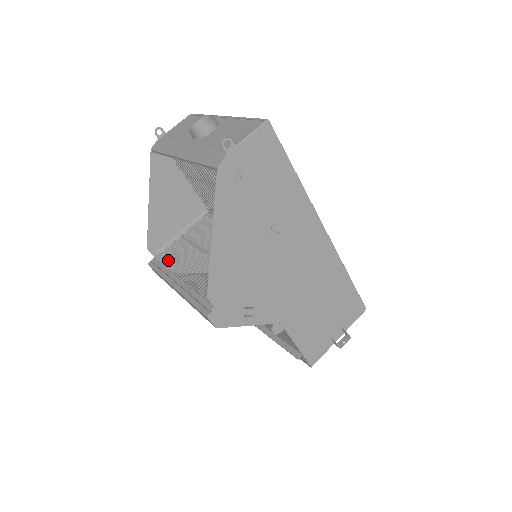
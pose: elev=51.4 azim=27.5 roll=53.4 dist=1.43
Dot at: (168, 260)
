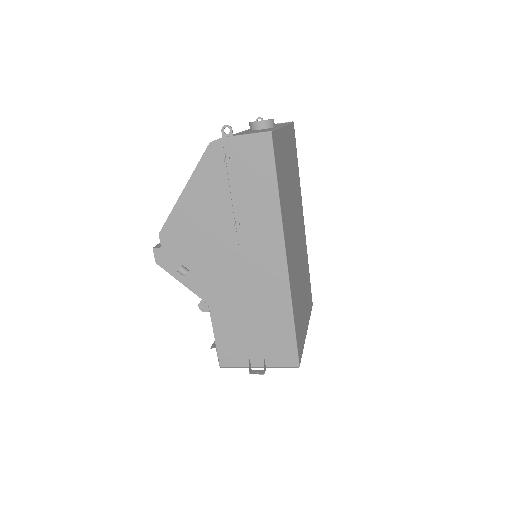
Dot at: occluded
